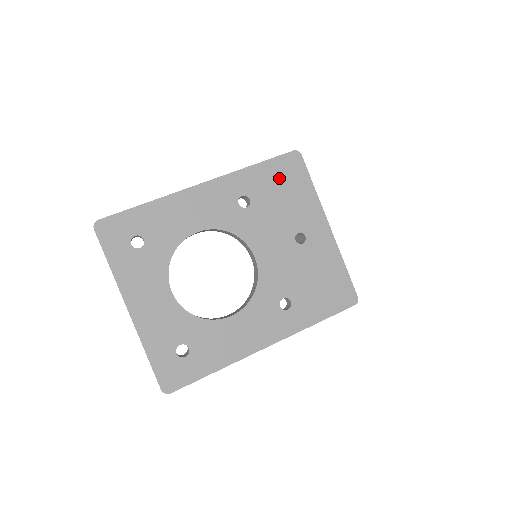
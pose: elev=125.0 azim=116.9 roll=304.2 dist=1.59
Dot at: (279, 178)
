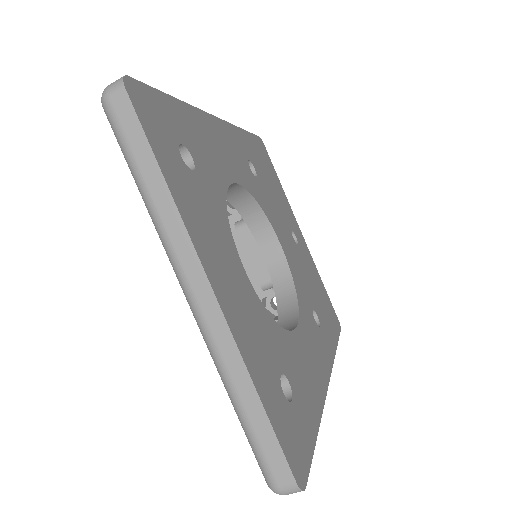
Dot at: (262, 159)
